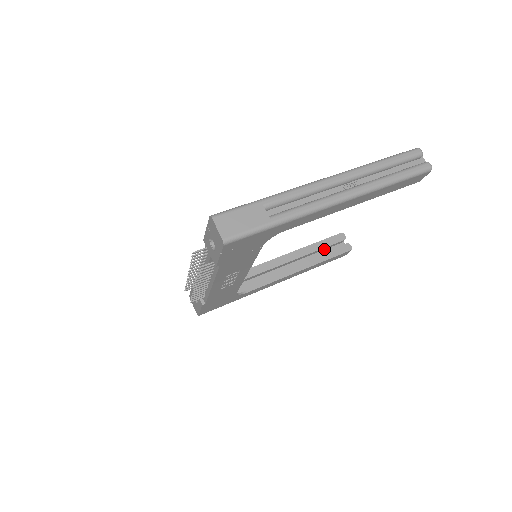
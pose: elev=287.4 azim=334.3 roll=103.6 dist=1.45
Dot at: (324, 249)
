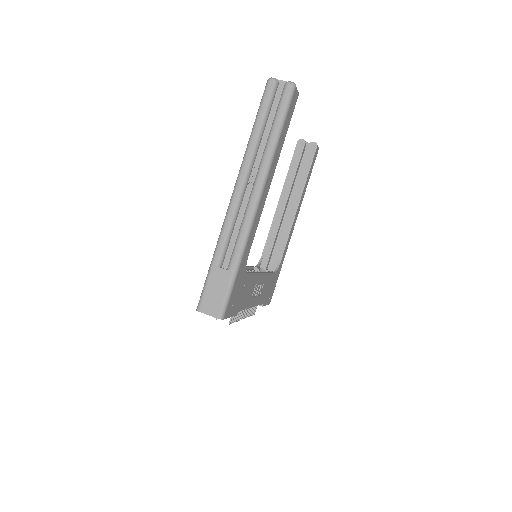
Dot at: (299, 166)
